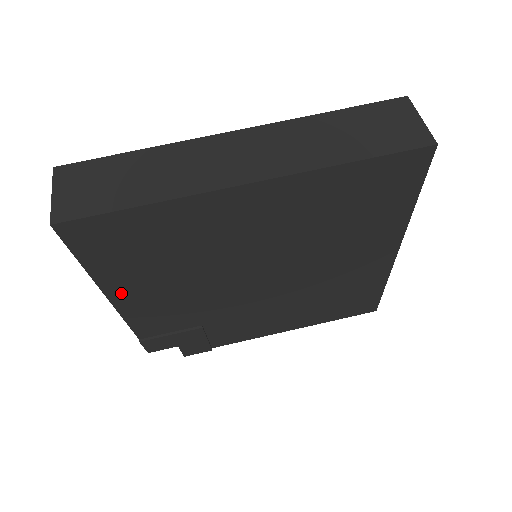
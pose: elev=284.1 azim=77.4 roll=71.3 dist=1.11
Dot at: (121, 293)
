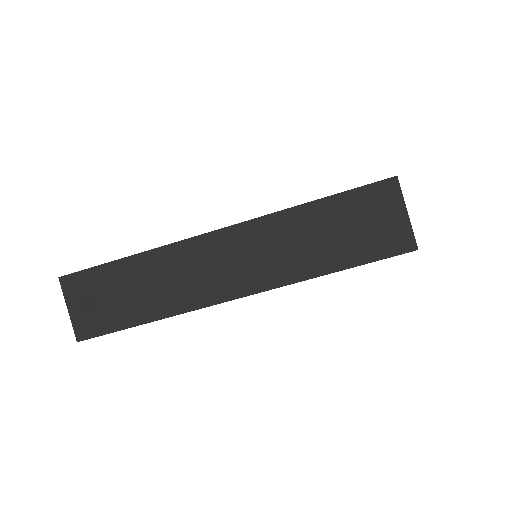
Dot at: occluded
